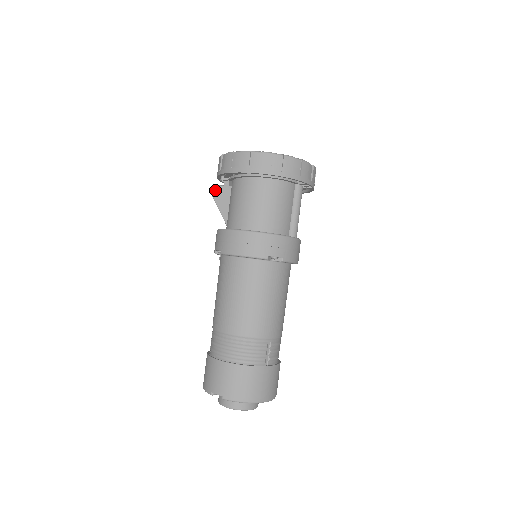
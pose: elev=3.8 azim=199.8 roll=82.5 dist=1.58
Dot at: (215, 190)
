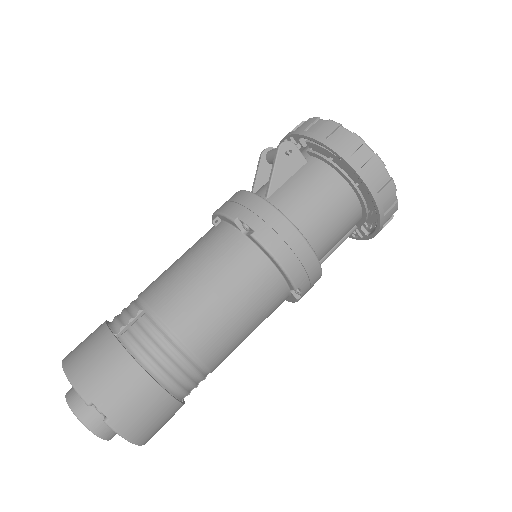
Dot at: (288, 145)
